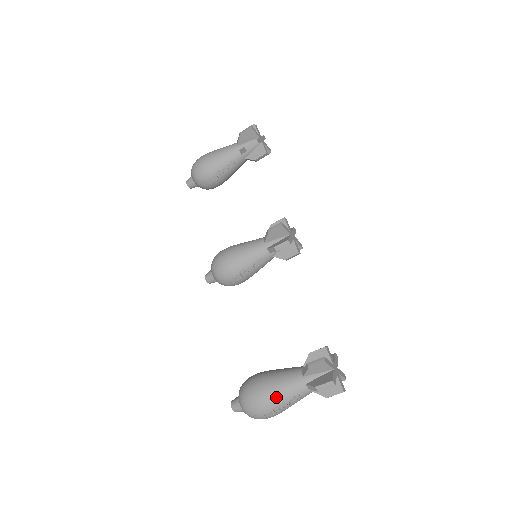
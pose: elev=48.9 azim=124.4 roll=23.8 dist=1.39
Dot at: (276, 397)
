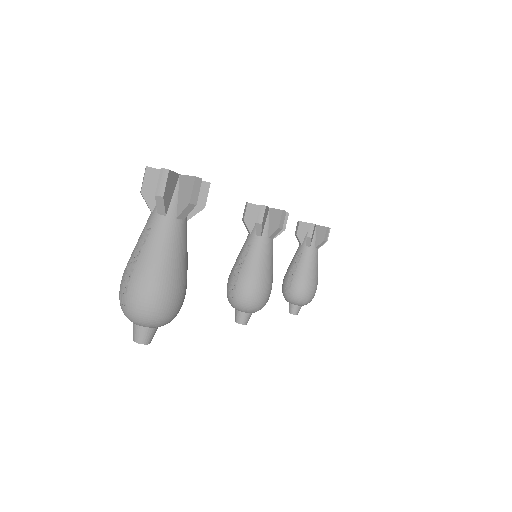
Dot at: occluded
